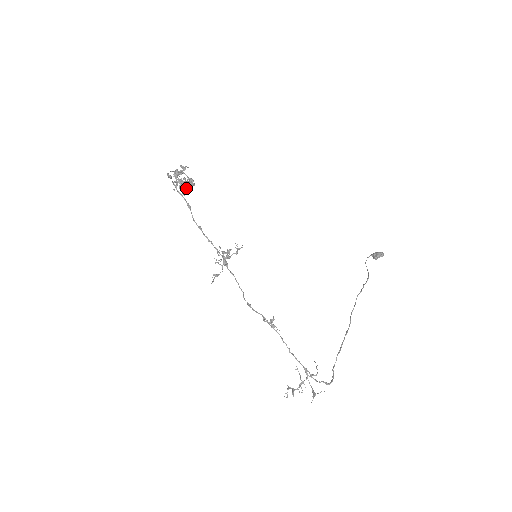
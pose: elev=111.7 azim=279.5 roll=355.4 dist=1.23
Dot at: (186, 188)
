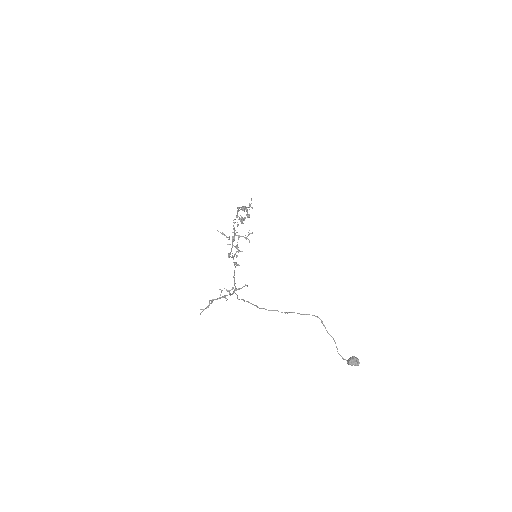
Dot at: (244, 209)
